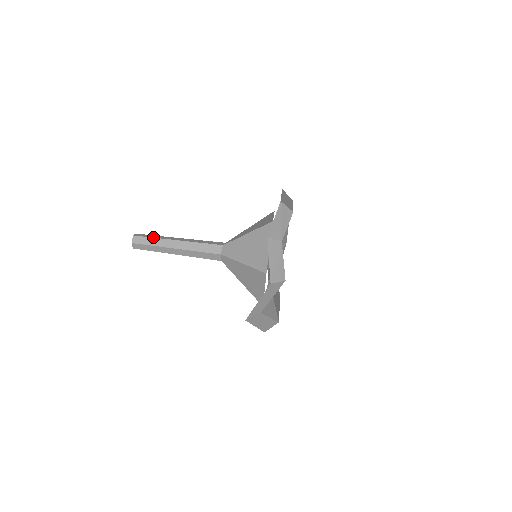
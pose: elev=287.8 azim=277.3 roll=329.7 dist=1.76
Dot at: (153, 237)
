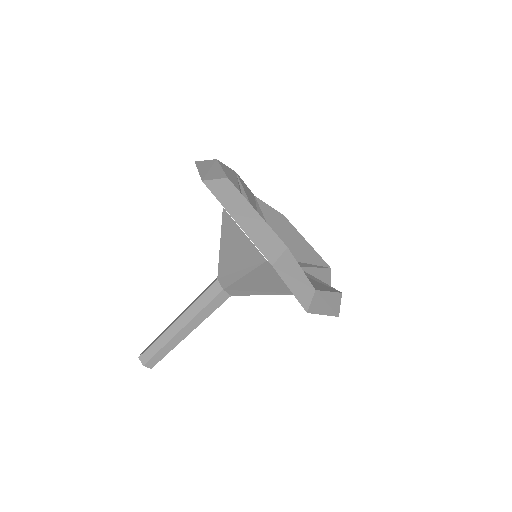
Dot at: (159, 349)
